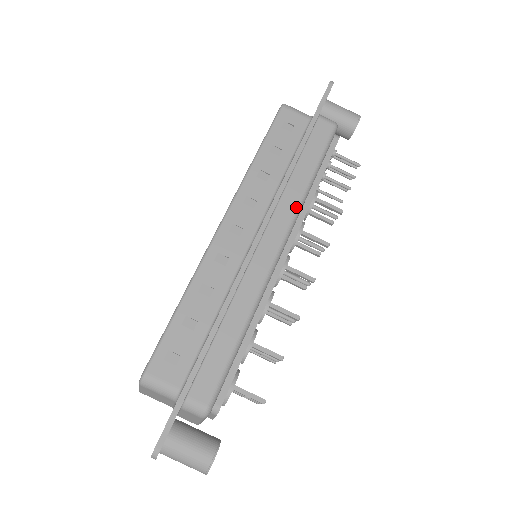
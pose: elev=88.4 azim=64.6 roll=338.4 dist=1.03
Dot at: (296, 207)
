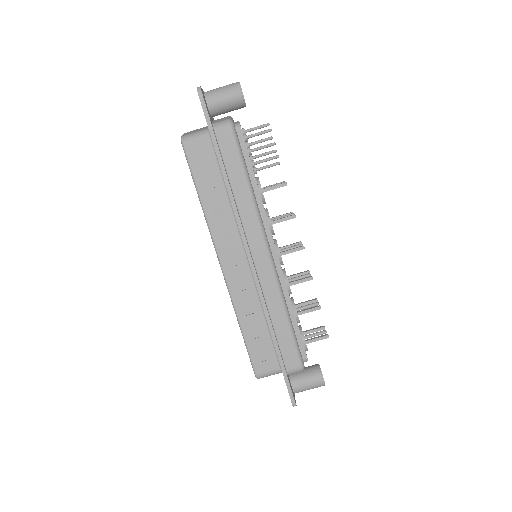
Dot at: (256, 217)
